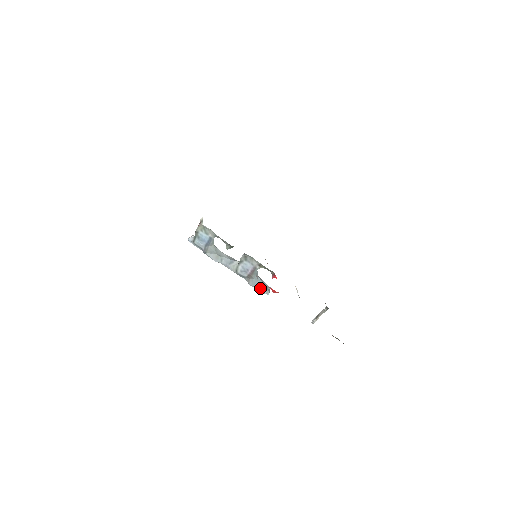
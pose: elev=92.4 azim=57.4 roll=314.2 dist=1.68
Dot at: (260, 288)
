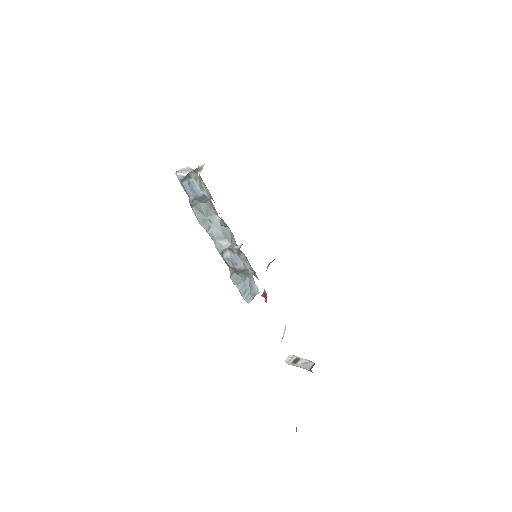
Dot at: (242, 291)
